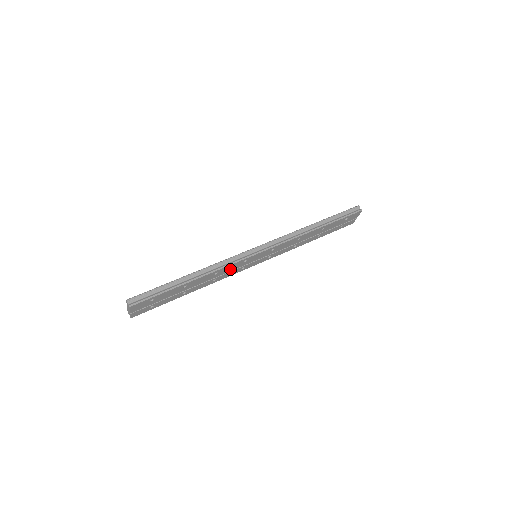
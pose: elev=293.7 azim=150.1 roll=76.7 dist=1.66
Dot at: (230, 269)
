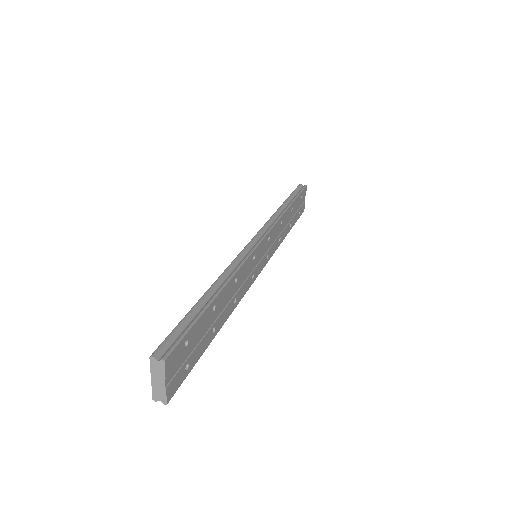
Dot at: (244, 275)
